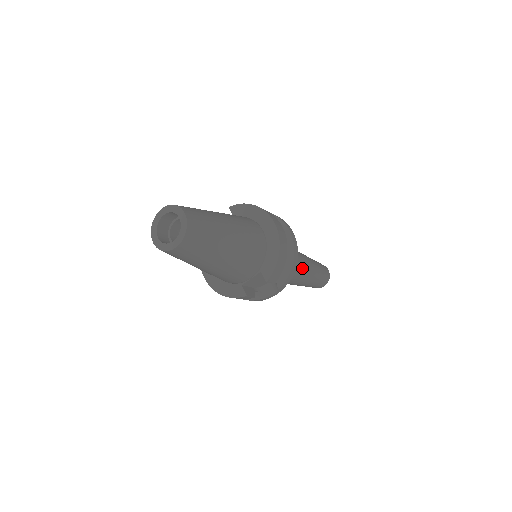
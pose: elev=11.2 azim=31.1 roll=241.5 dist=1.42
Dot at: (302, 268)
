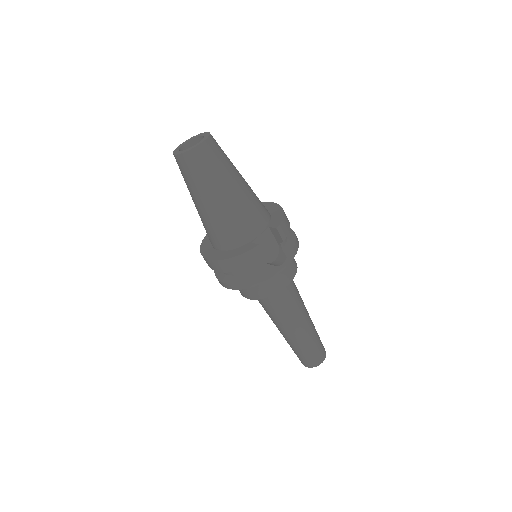
Dot at: (300, 296)
